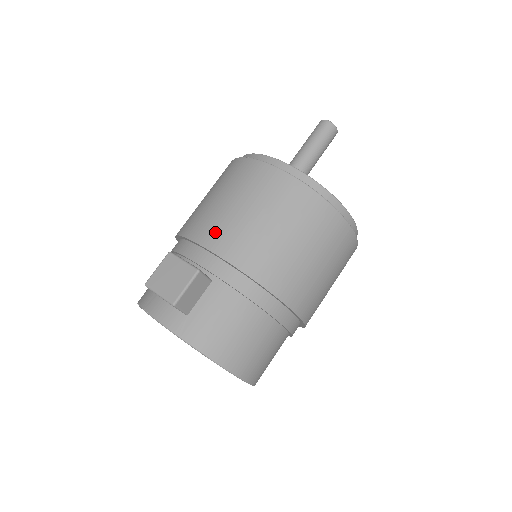
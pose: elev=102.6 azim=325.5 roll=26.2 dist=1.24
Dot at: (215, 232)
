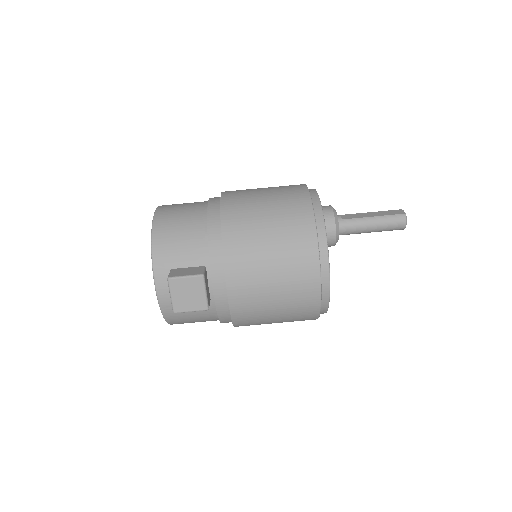
Dot at: (243, 286)
